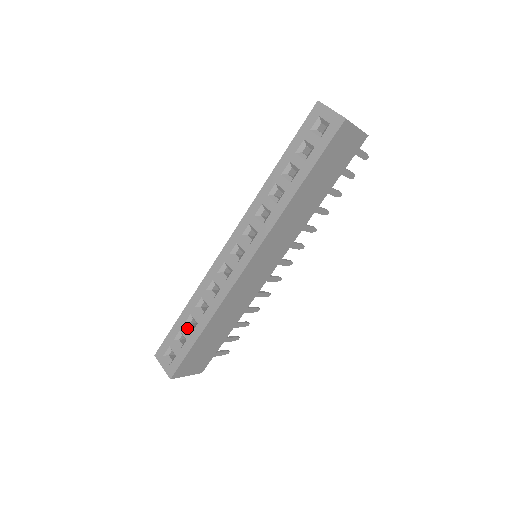
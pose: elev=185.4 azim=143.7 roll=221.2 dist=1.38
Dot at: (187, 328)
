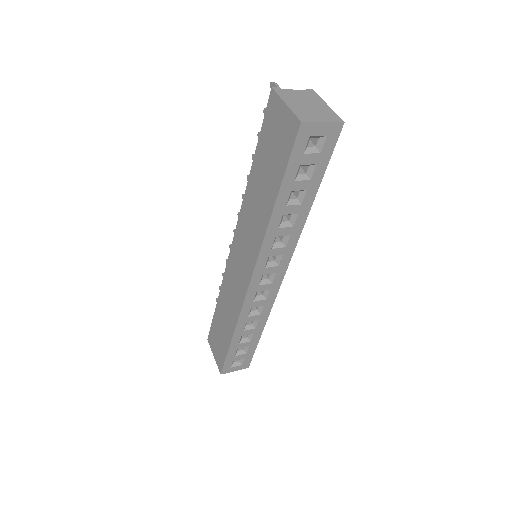
Dot at: (244, 343)
